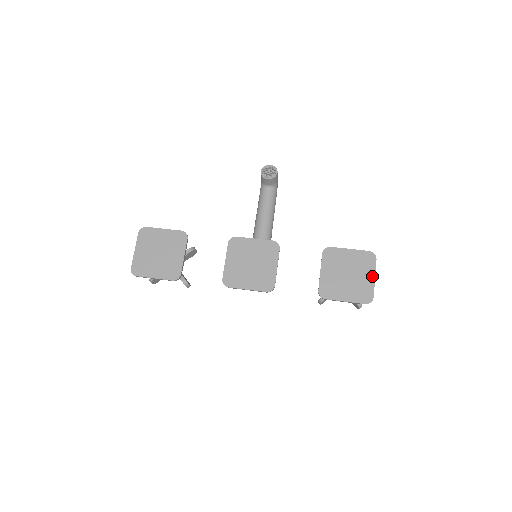
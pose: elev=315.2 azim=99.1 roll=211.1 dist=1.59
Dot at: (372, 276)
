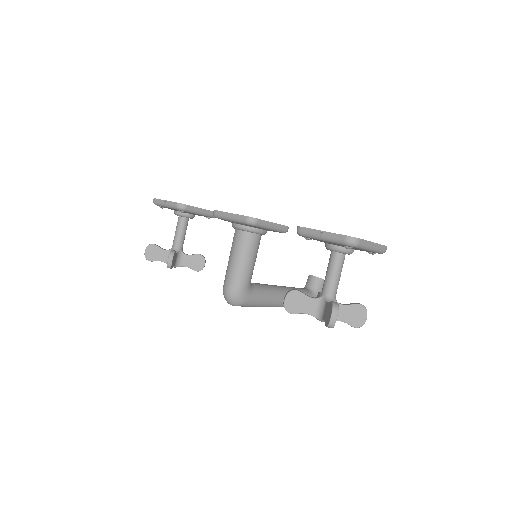
Dot at: occluded
